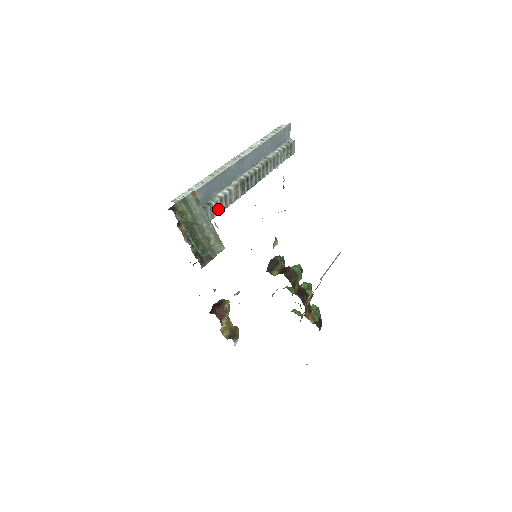
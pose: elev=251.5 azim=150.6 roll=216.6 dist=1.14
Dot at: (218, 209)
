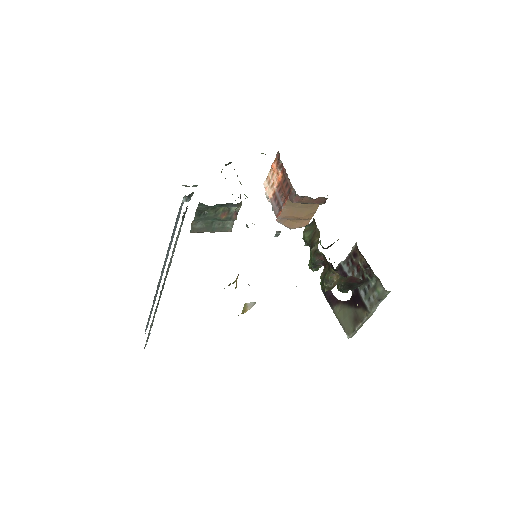
Dot at: (173, 250)
